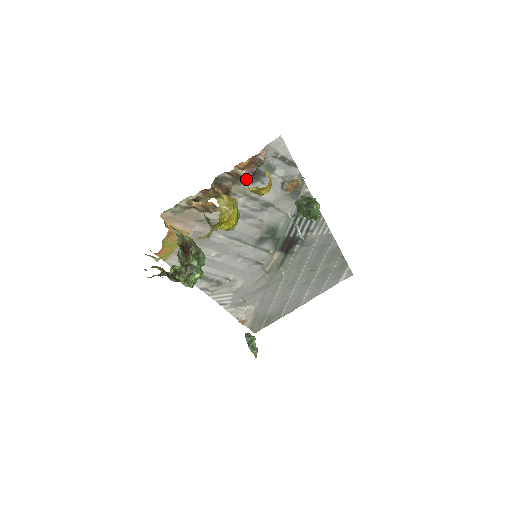
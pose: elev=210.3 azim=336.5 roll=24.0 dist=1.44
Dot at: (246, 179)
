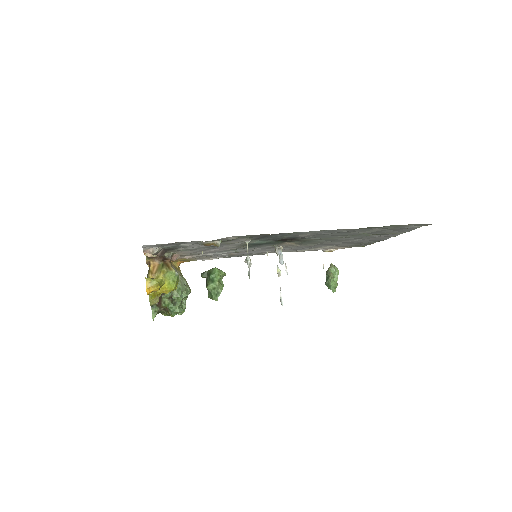
Dot at: occluded
